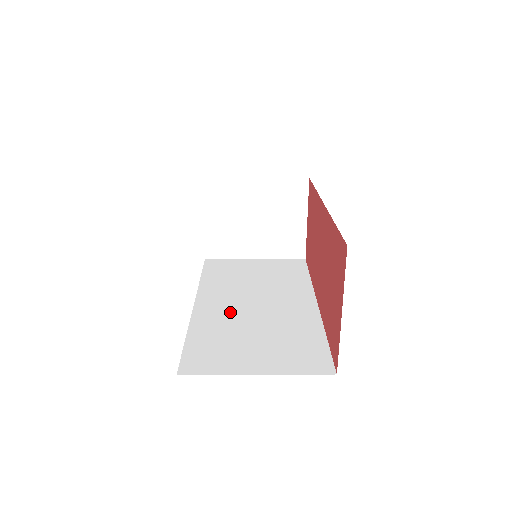
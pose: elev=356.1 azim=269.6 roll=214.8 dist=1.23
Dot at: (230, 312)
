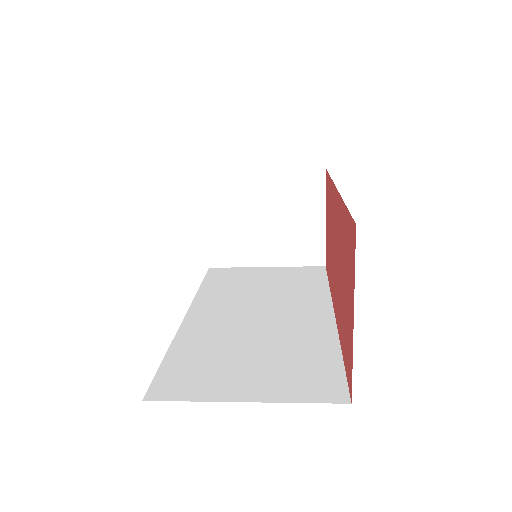
Dot at: (226, 325)
